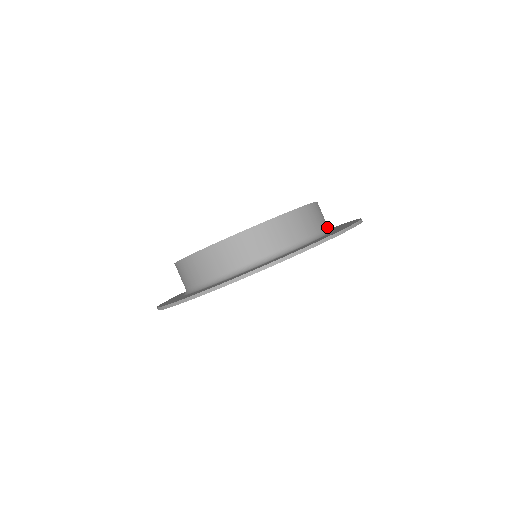
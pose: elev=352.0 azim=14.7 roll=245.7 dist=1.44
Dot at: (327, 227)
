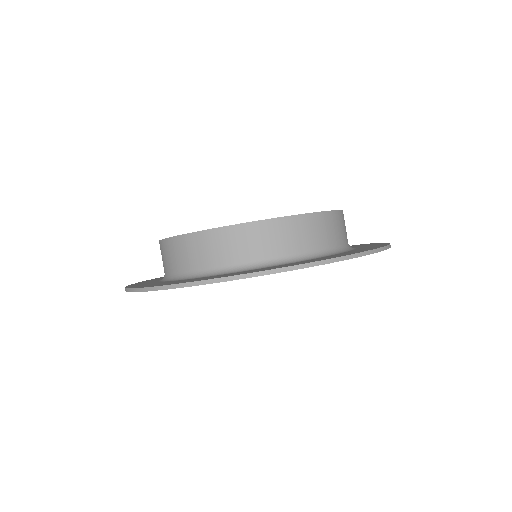
Dot at: (340, 245)
